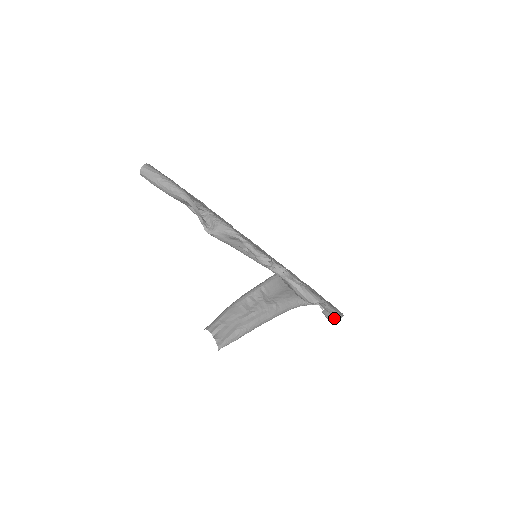
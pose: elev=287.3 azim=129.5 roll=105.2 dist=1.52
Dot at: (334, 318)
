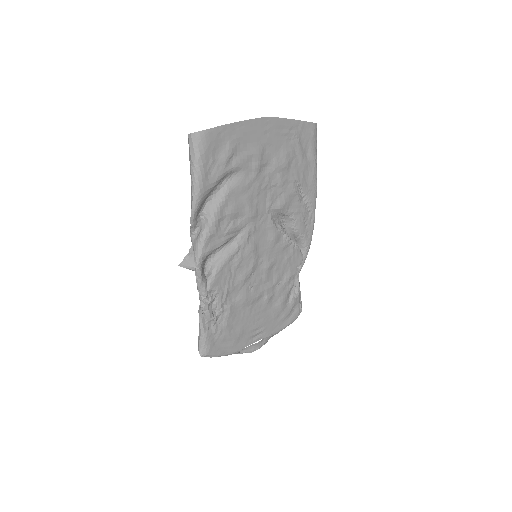
Dot at: occluded
